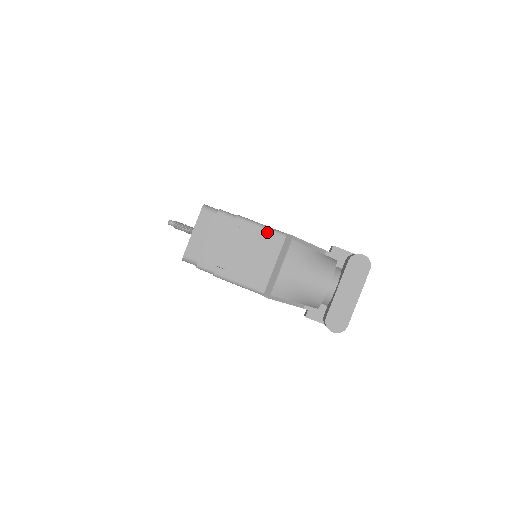
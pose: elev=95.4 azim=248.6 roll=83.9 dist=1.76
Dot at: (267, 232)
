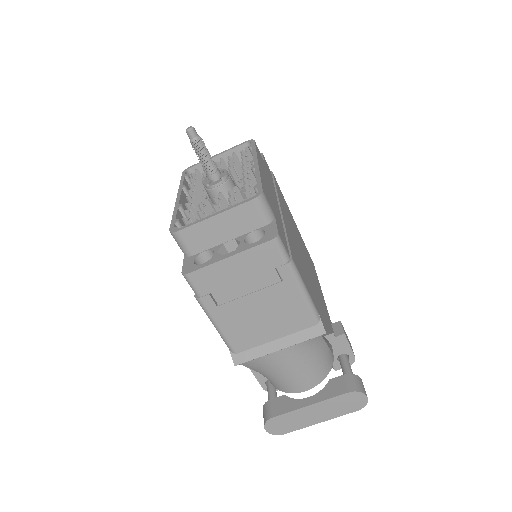
Dot at: (304, 305)
